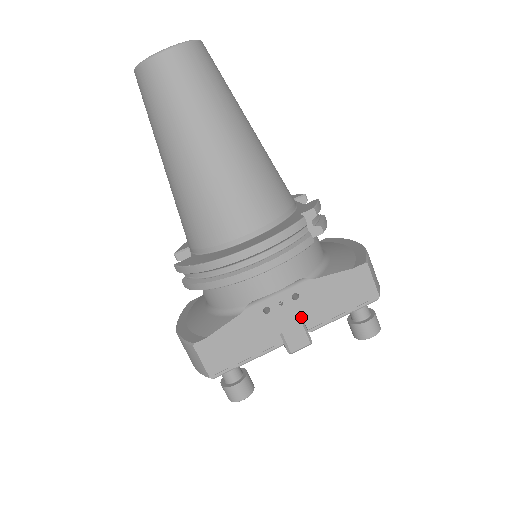
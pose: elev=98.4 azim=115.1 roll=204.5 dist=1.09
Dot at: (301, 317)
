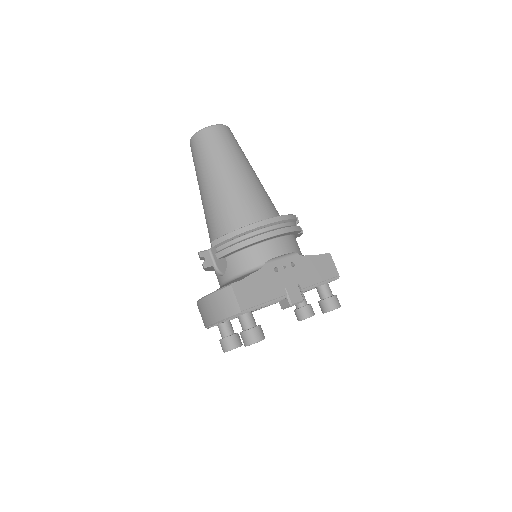
Dot at: (297, 279)
